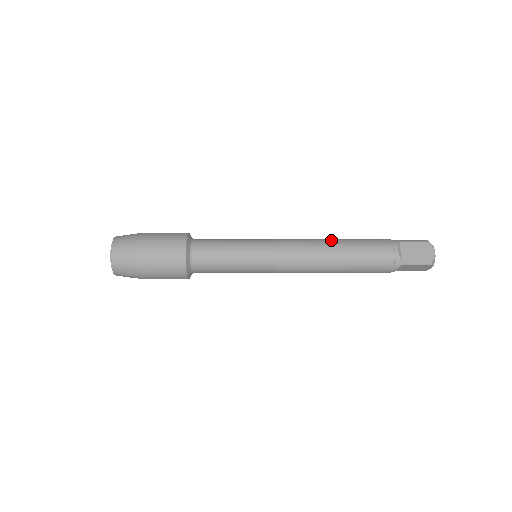
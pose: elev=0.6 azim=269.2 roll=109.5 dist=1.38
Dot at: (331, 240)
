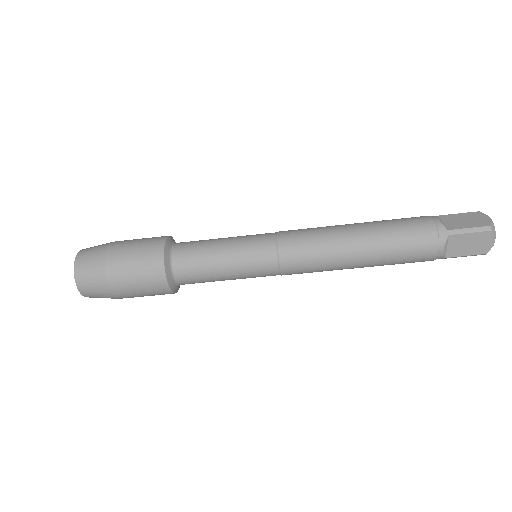
Dot at: occluded
